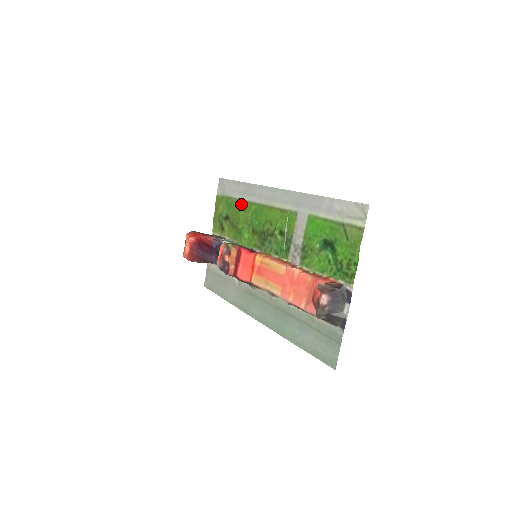
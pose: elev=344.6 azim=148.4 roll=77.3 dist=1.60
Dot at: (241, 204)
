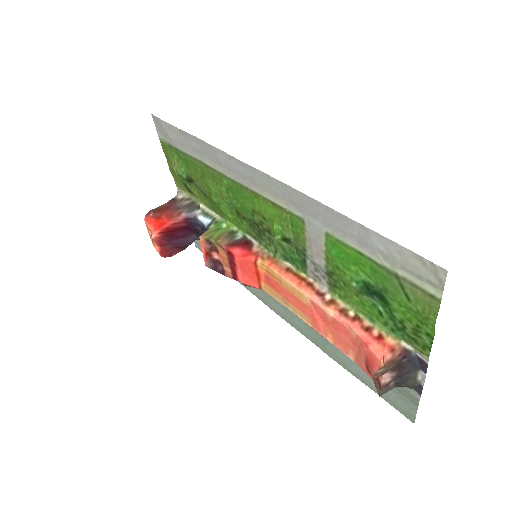
Dot at: (203, 168)
